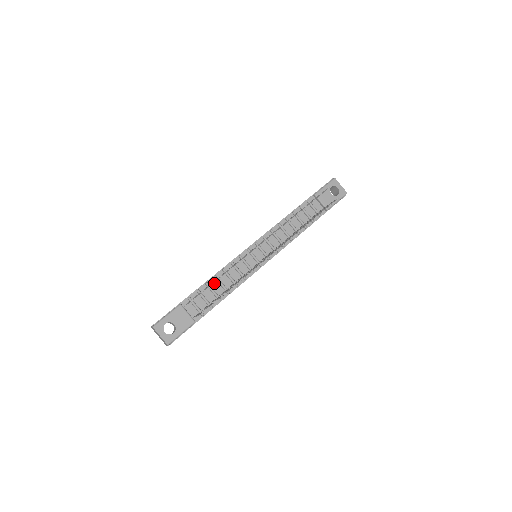
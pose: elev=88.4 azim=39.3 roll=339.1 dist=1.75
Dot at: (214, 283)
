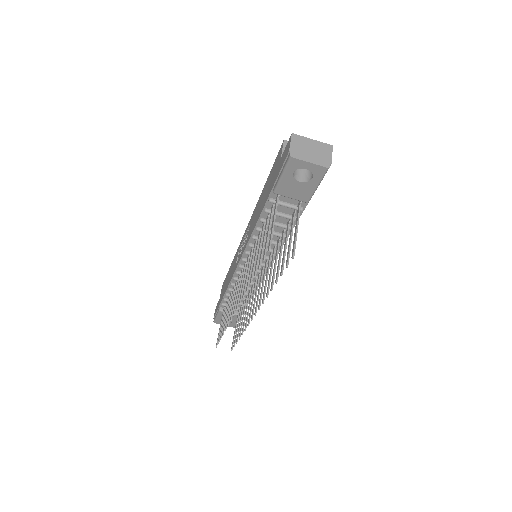
Dot at: occluded
